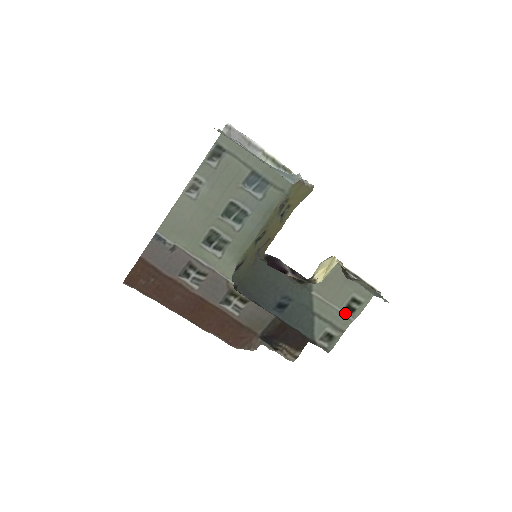
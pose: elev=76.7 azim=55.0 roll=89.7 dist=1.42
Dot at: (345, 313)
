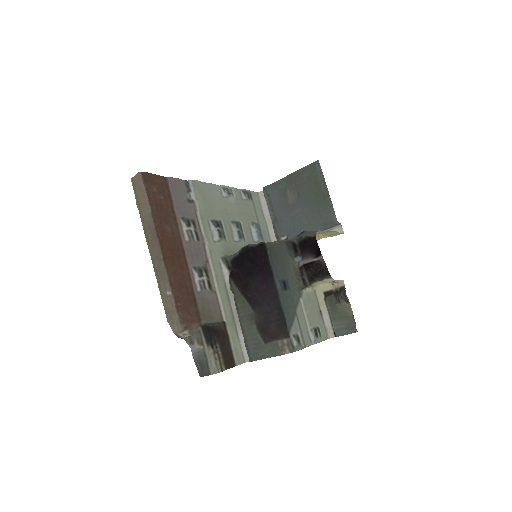
Dot at: (312, 333)
